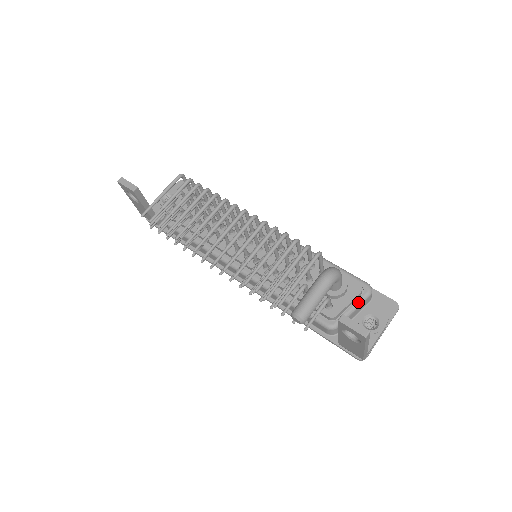
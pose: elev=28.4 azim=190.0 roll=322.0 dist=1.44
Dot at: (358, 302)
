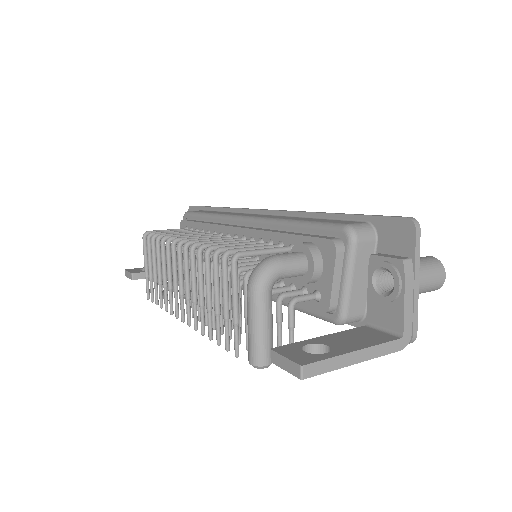
Dot at: (346, 266)
